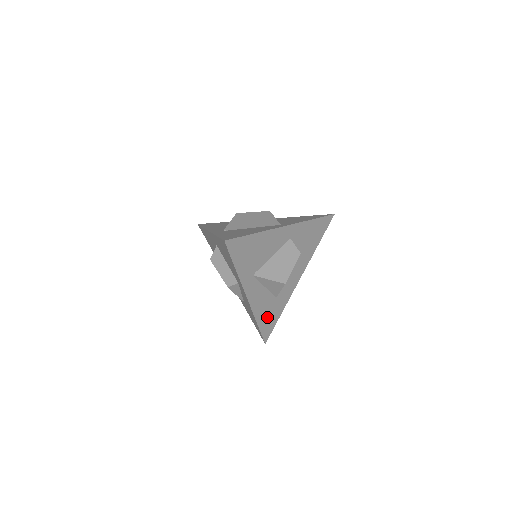
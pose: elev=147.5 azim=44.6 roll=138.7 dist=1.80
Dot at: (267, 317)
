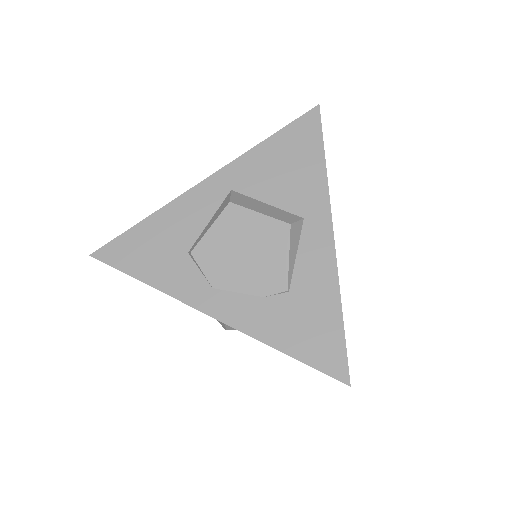
Dot at: occluded
